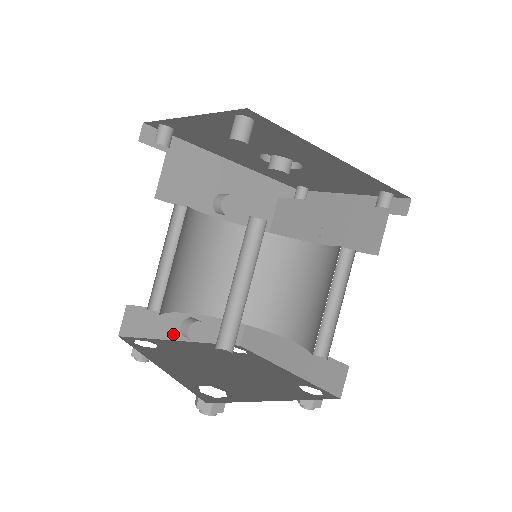
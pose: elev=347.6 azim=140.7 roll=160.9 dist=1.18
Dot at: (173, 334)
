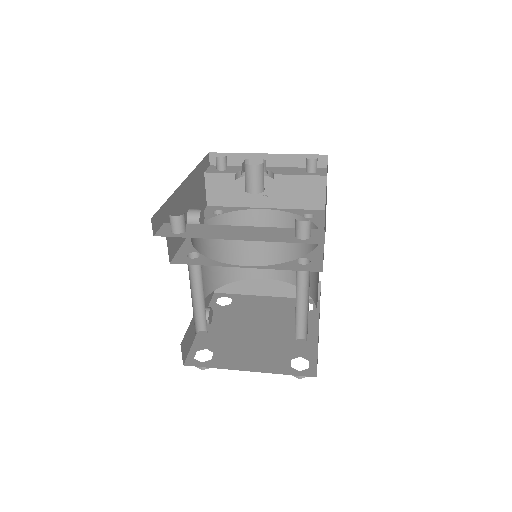
Dot at: occluded
